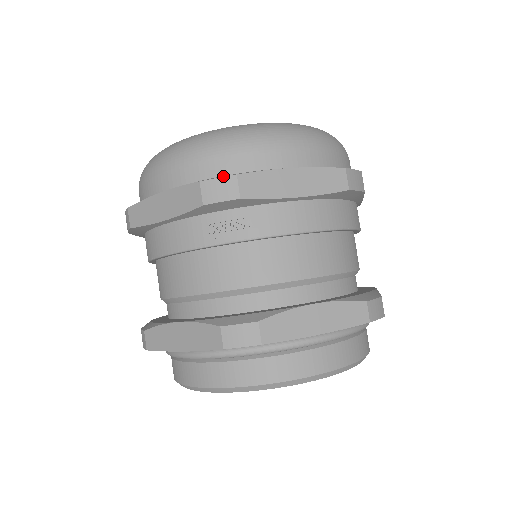
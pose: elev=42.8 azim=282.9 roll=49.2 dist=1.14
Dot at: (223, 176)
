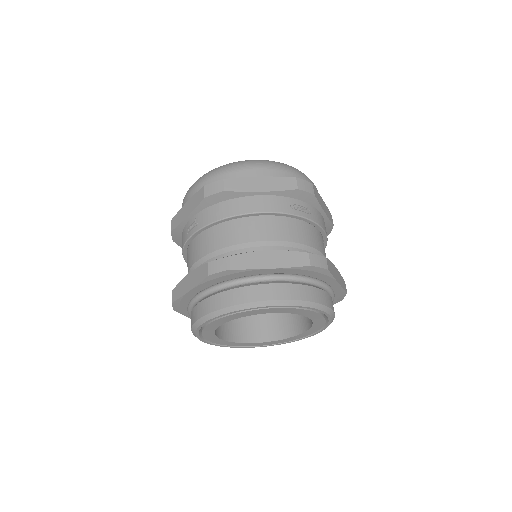
Dot at: occluded
